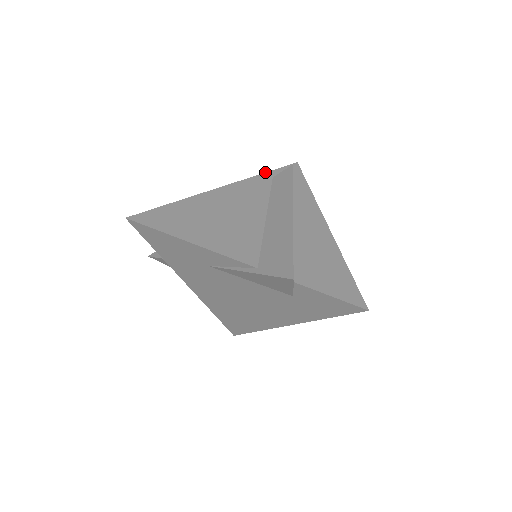
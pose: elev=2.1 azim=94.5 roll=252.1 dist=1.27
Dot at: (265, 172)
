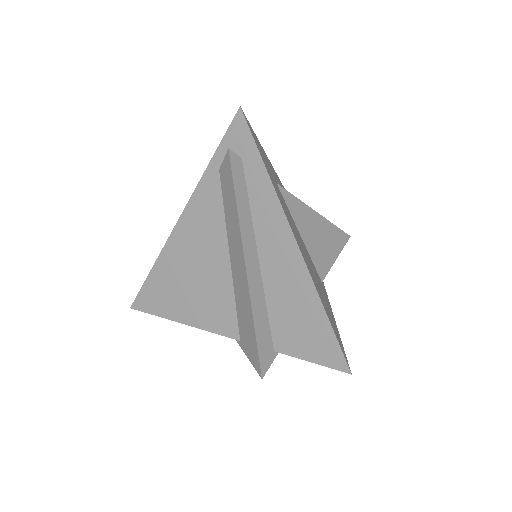
Dot at: occluded
